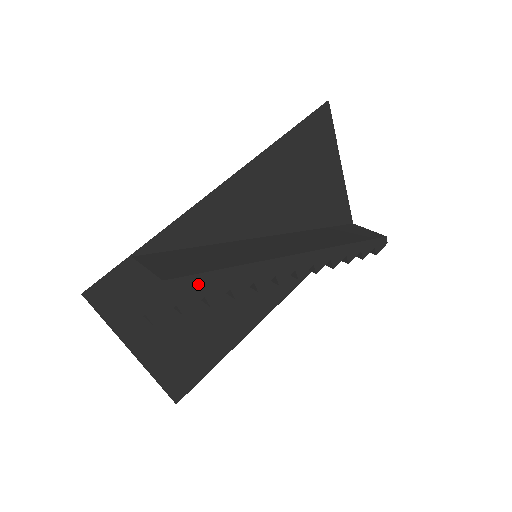
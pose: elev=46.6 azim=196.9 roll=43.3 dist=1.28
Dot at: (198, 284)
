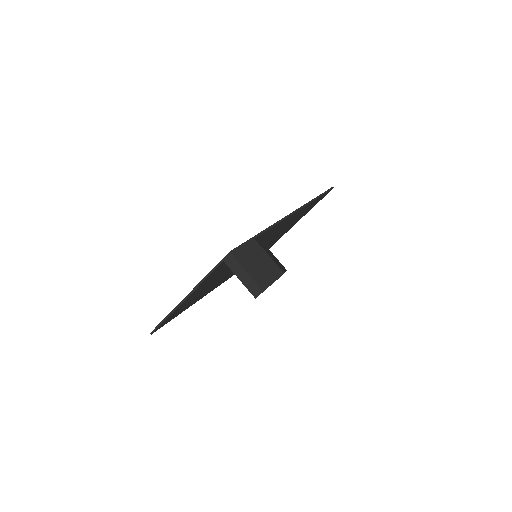
Dot at: occluded
